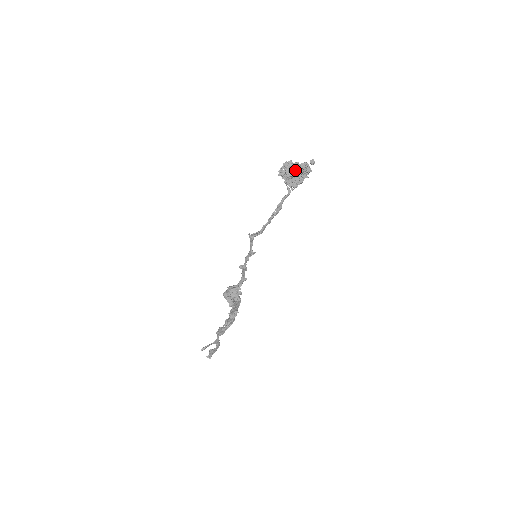
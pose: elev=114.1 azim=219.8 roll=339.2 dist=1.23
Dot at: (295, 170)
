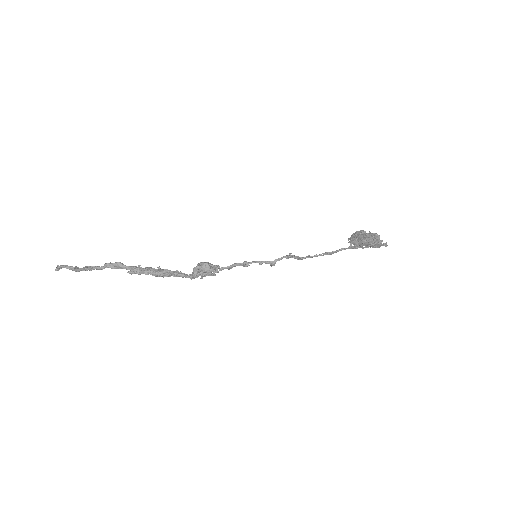
Dot at: (376, 244)
